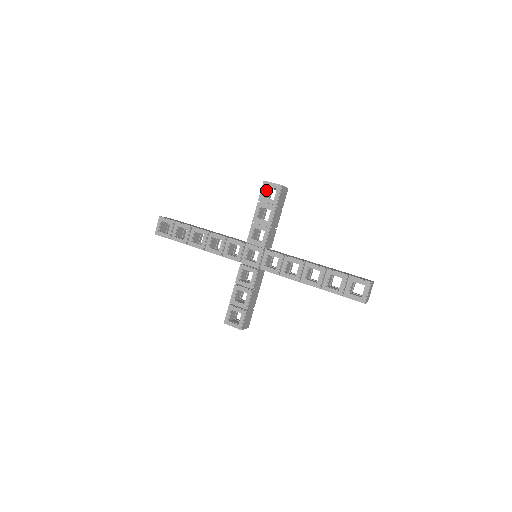
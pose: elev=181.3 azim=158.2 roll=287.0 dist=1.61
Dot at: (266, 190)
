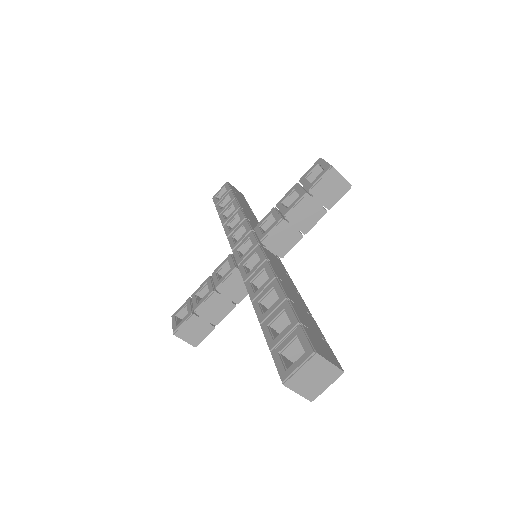
Dot at: (317, 172)
